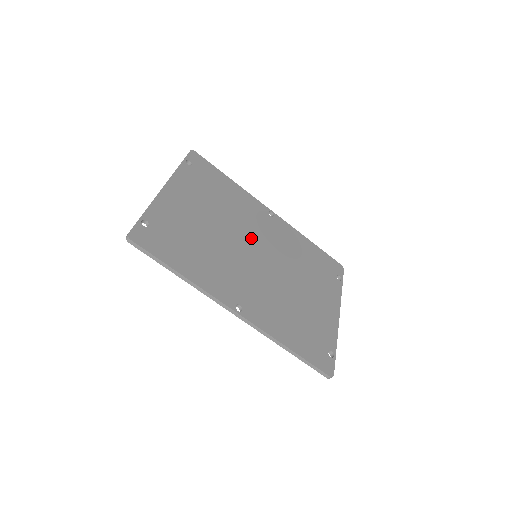
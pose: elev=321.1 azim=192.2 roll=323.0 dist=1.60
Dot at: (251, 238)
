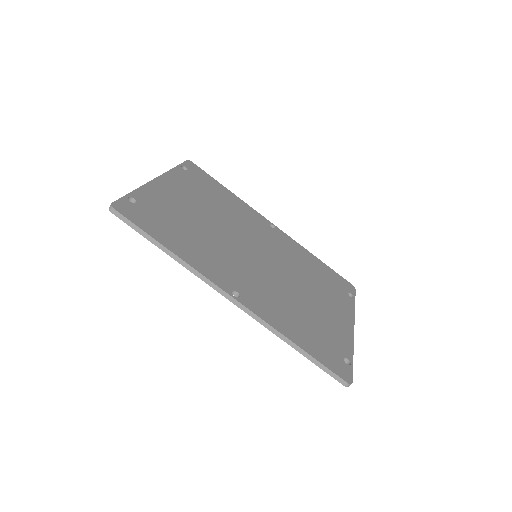
Dot at: (250, 239)
